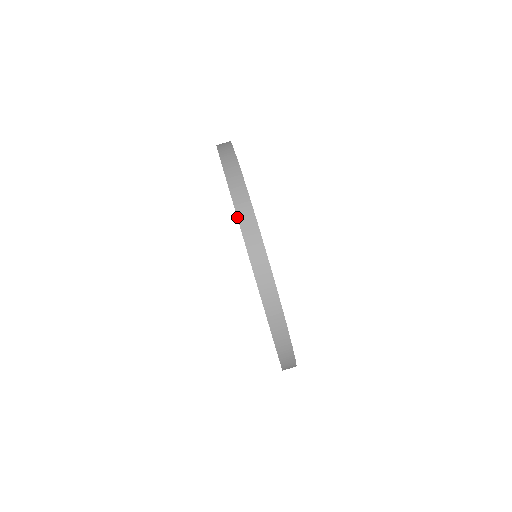
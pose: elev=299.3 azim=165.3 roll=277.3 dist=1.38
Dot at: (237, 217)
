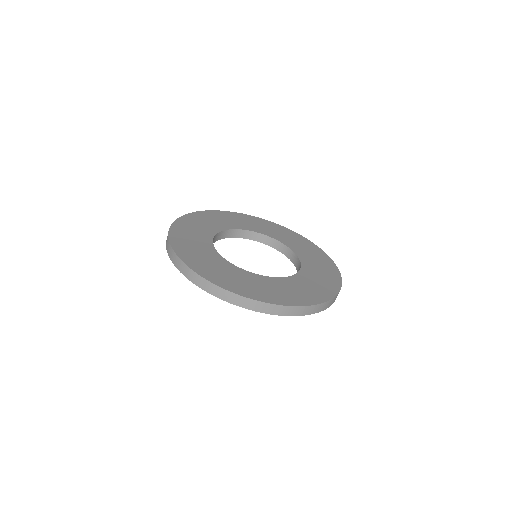
Dot at: occluded
